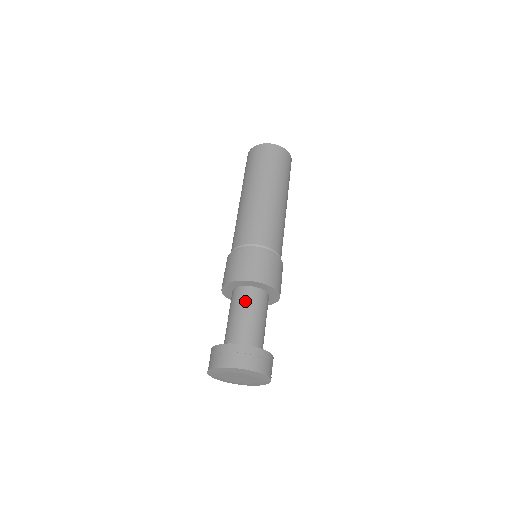
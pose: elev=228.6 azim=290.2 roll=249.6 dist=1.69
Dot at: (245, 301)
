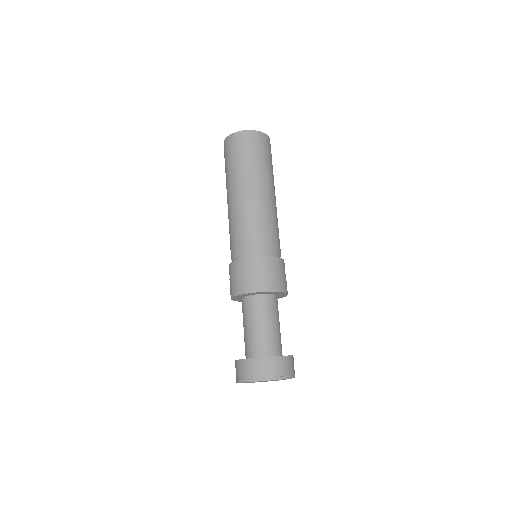
Dot at: (260, 310)
